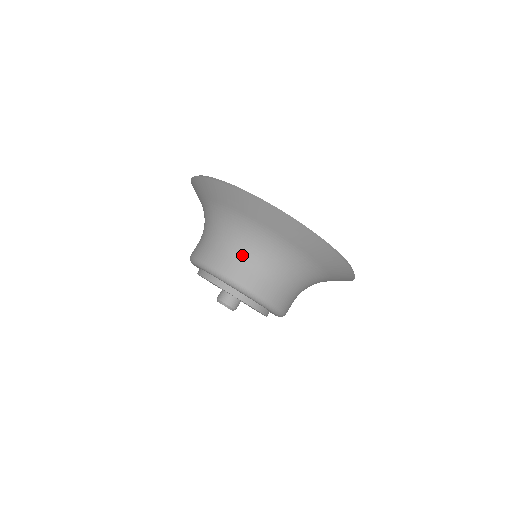
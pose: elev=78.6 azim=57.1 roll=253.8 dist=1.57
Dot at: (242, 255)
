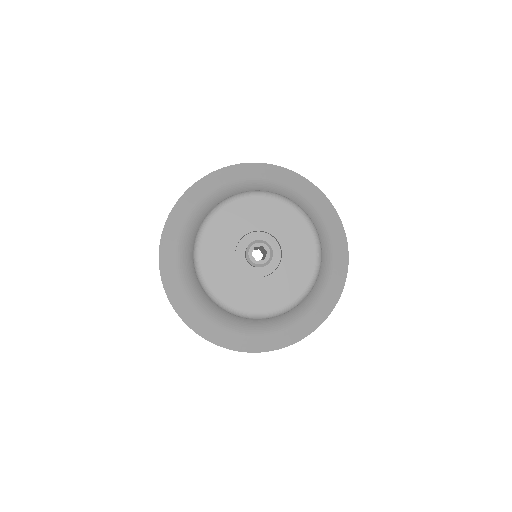
Dot at: occluded
